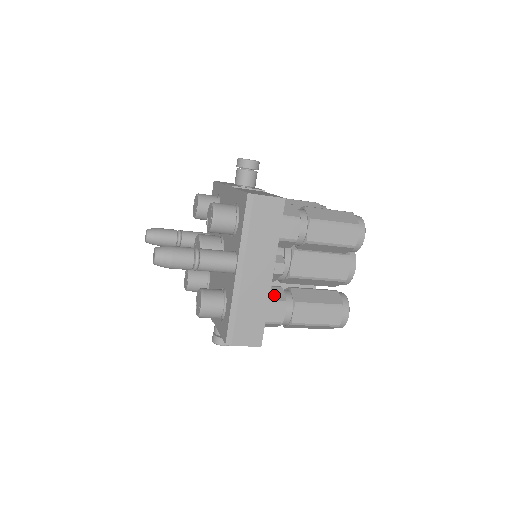
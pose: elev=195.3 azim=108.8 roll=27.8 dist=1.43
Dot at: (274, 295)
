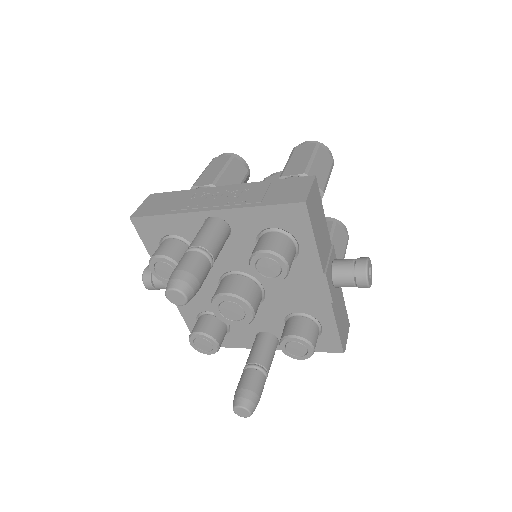
Dot at: occluded
